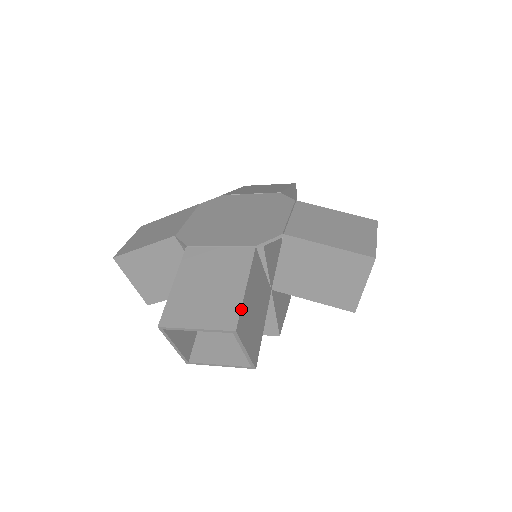
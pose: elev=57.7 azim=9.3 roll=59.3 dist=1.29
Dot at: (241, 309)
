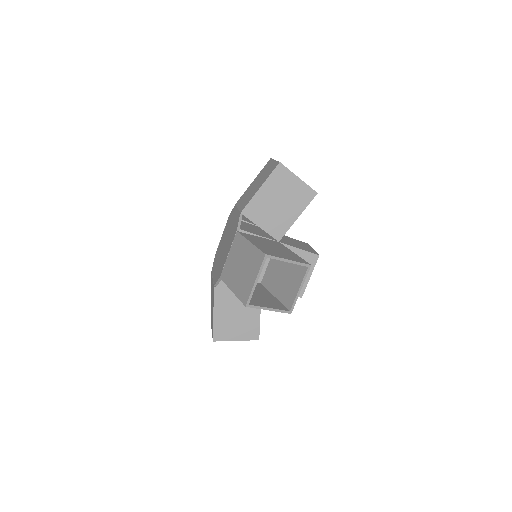
Dot at: (214, 329)
